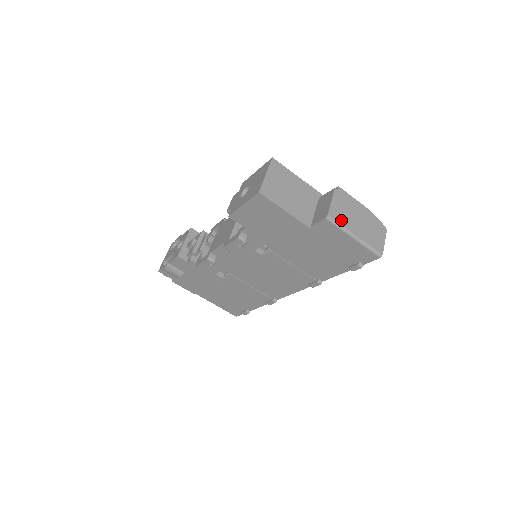
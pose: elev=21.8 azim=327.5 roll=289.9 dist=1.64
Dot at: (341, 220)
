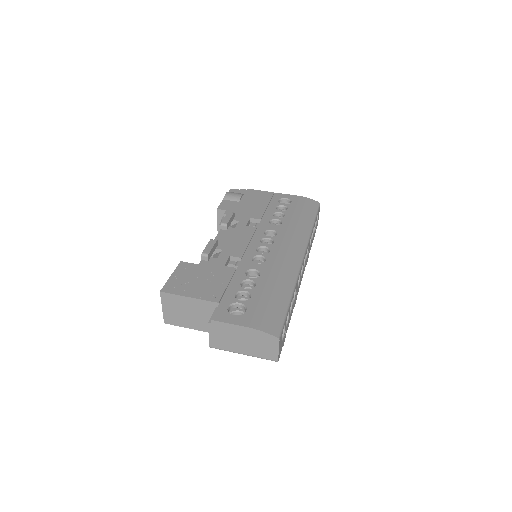
Dot at: (224, 347)
